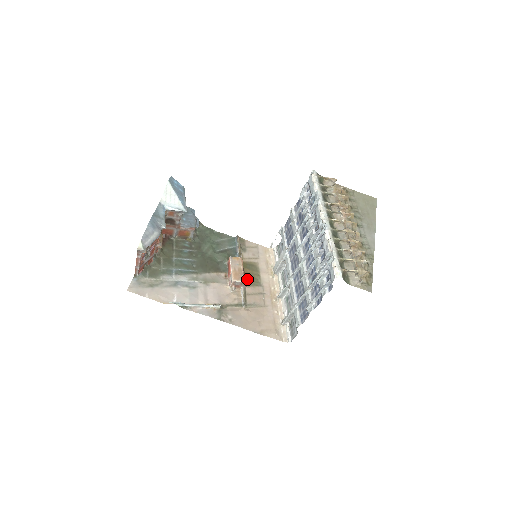
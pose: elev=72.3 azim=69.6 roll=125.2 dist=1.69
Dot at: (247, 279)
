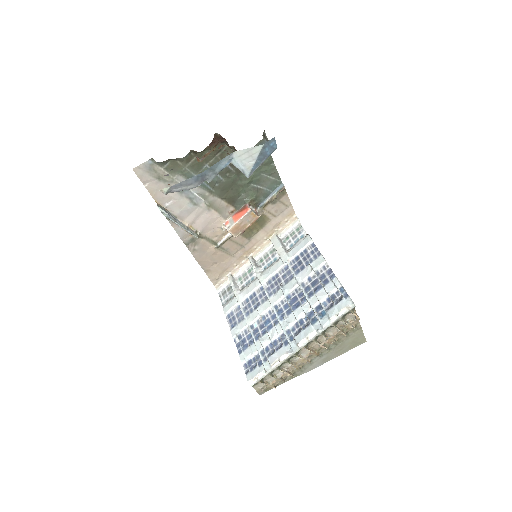
Dot at: occluded
